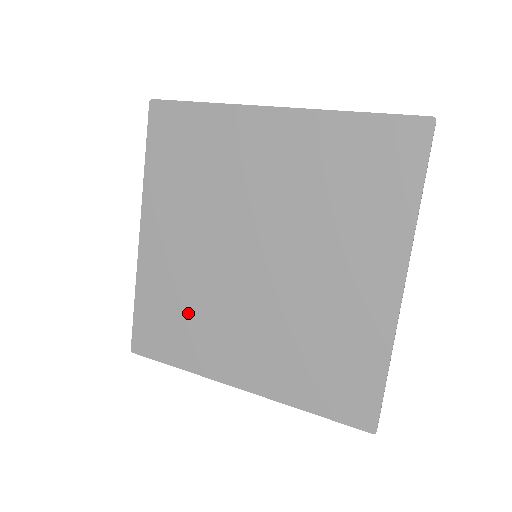
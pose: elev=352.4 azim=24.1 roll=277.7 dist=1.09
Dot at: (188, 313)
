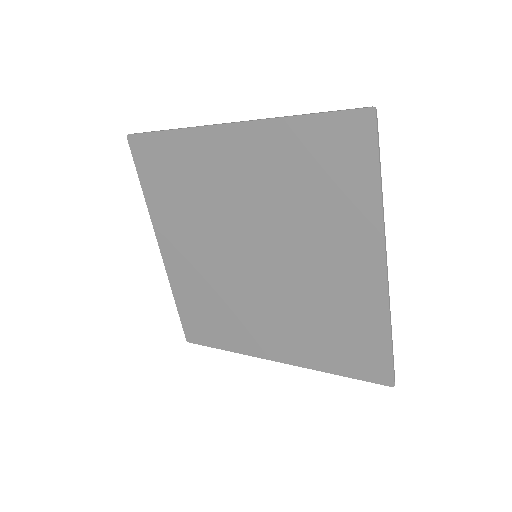
Dot at: (218, 308)
